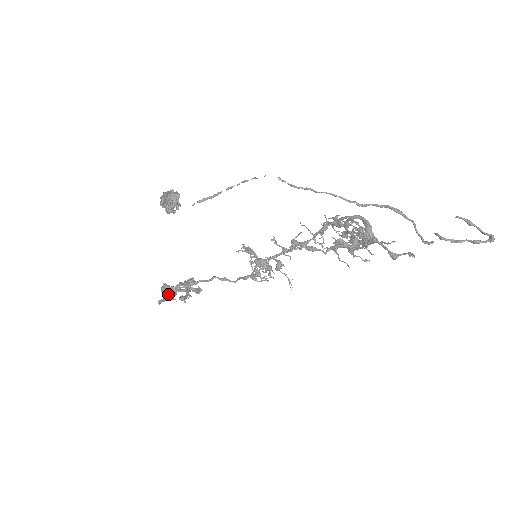
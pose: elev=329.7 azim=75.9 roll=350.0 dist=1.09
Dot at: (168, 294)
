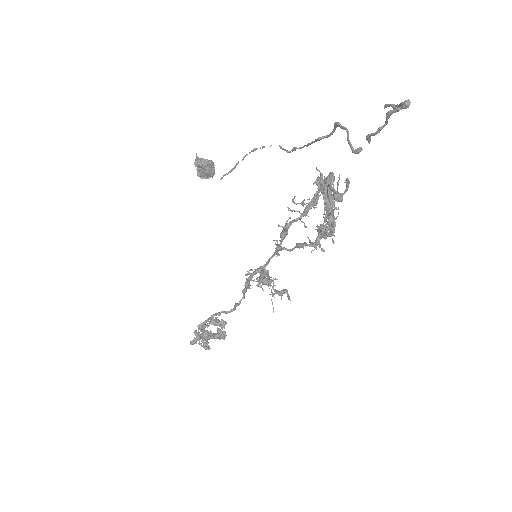
Dot at: (199, 328)
